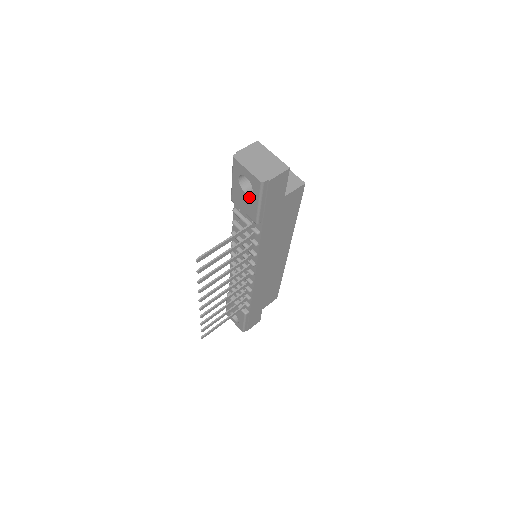
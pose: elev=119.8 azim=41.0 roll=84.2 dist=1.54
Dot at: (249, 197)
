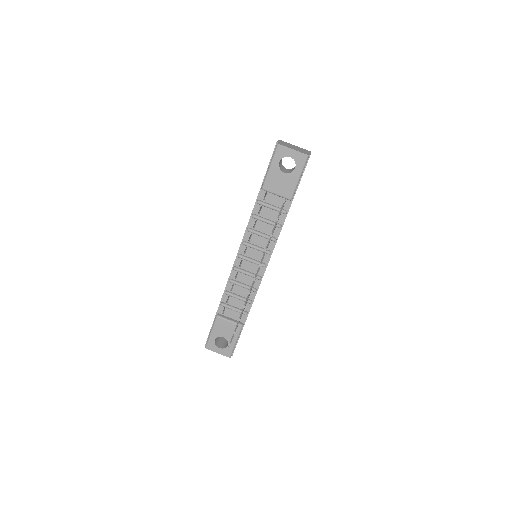
Dot at: (289, 175)
